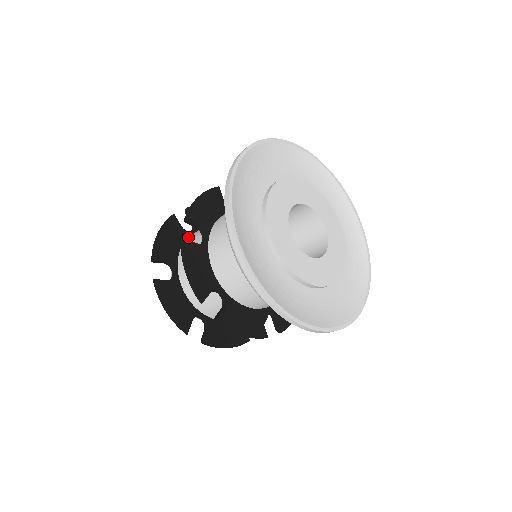
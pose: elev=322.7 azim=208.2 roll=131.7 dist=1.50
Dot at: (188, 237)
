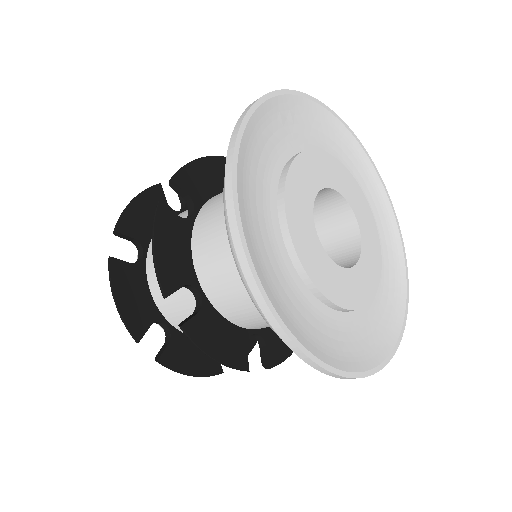
Dot at: occluded
